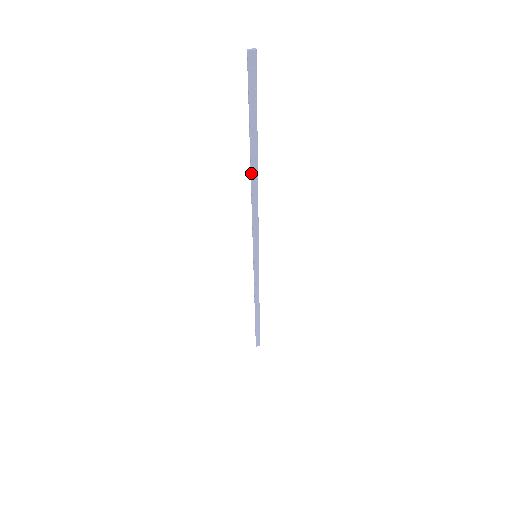
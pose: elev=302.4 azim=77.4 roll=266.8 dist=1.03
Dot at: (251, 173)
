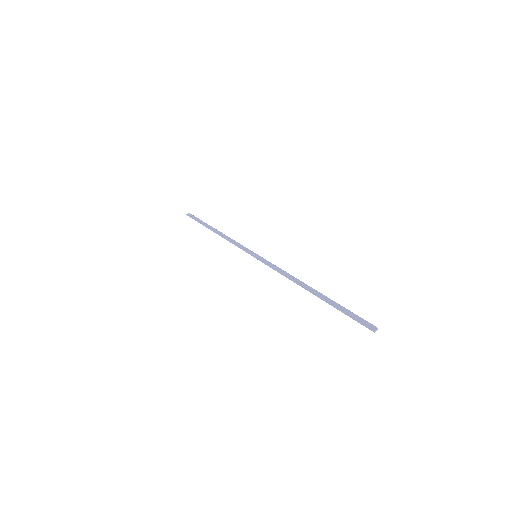
Dot at: (309, 291)
